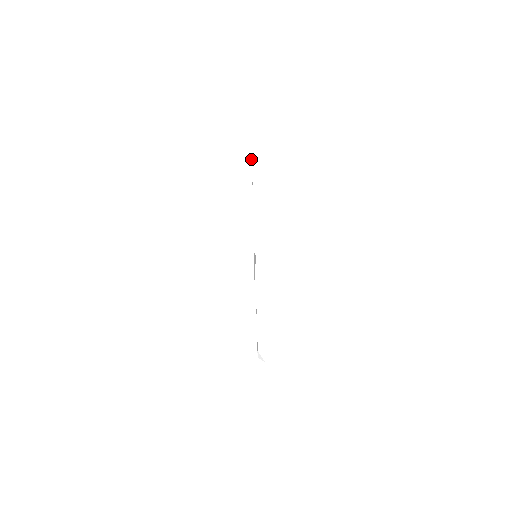
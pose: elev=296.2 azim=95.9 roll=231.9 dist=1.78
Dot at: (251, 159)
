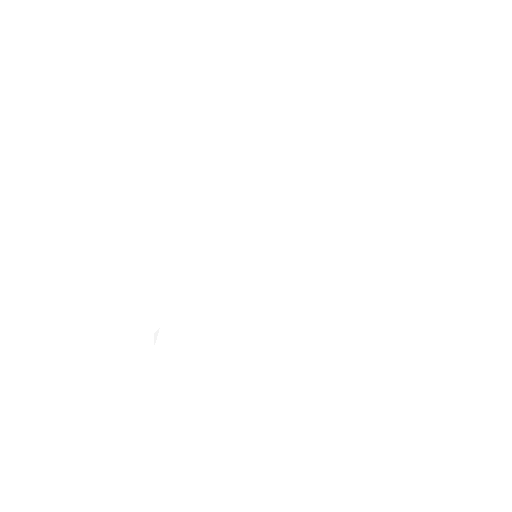
Dot at: occluded
